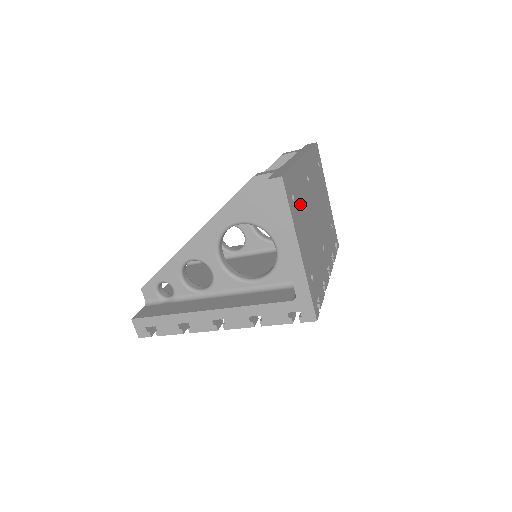
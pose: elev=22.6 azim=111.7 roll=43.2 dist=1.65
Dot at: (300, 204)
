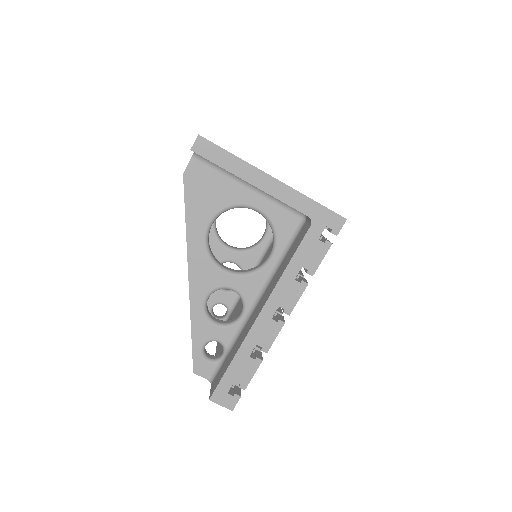
Dot at: occluded
